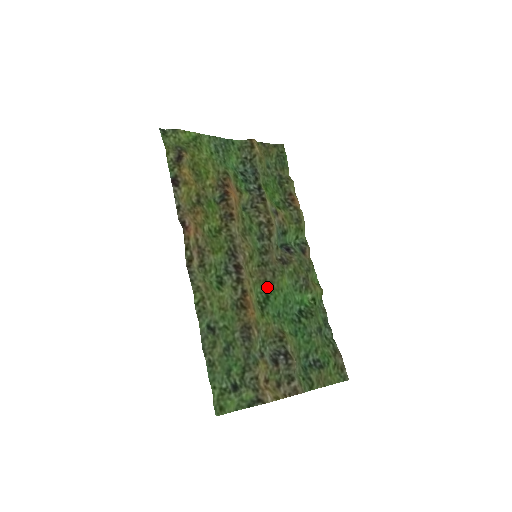
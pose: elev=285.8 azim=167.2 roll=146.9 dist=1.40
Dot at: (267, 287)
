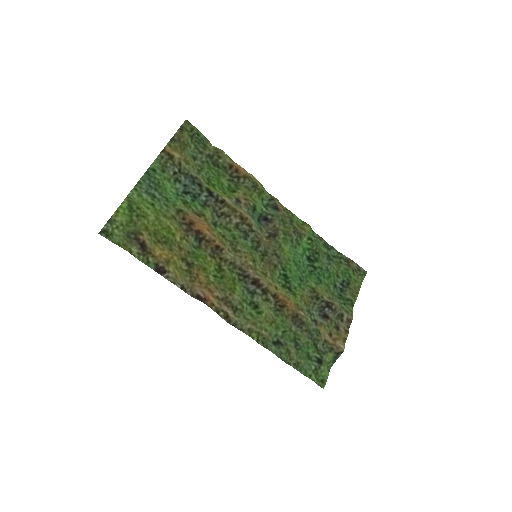
Dot at: (279, 269)
